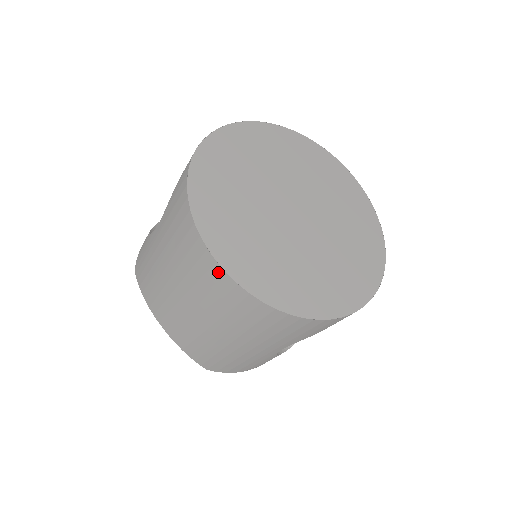
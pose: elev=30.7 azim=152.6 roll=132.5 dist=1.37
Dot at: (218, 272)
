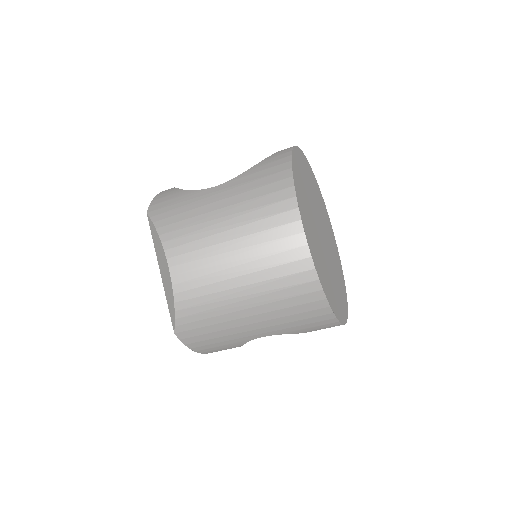
Dot at: (299, 241)
